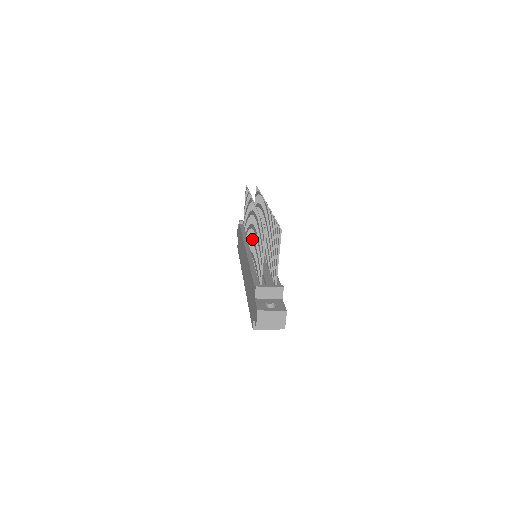
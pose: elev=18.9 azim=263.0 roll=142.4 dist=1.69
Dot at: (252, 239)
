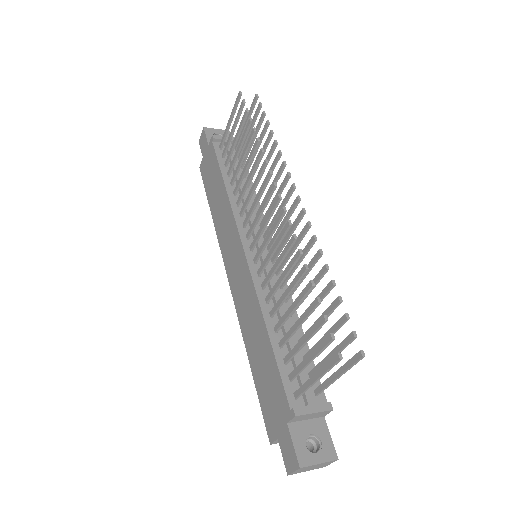
Dot at: (266, 257)
